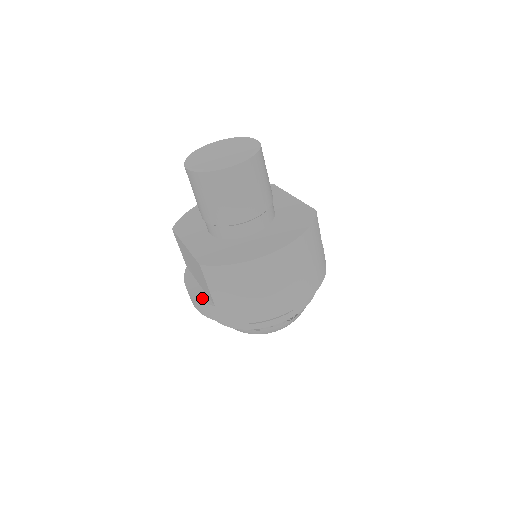
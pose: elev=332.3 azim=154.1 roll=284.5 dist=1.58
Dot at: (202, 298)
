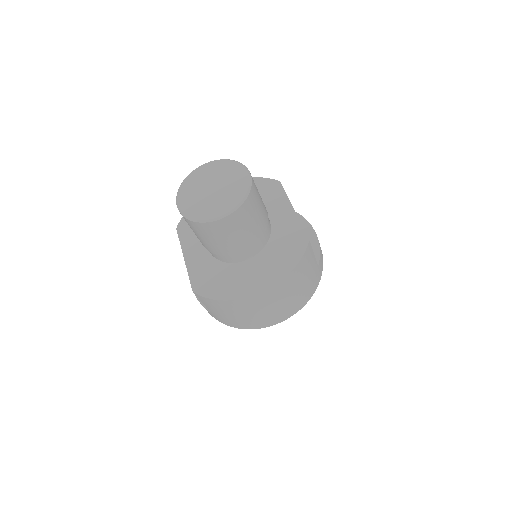
Dot at: occluded
